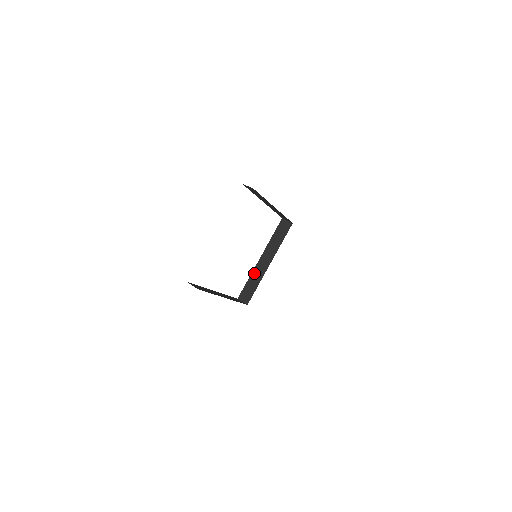
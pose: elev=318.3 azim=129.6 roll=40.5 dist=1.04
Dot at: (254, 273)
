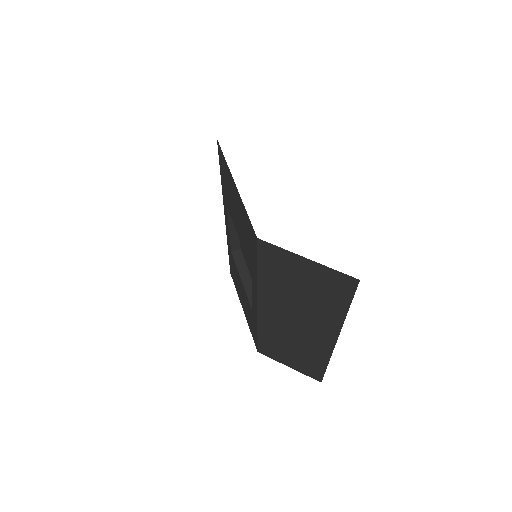
Dot at: (247, 290)
